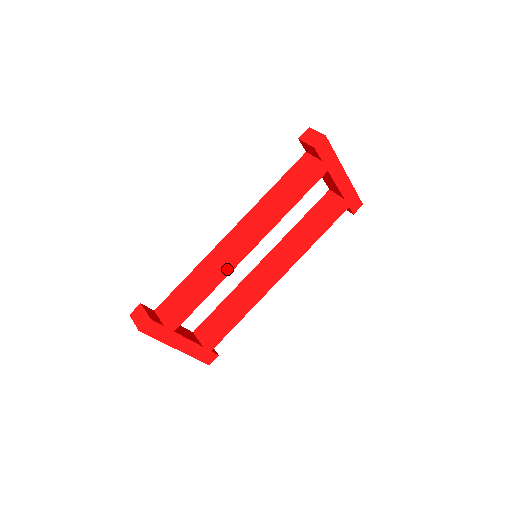
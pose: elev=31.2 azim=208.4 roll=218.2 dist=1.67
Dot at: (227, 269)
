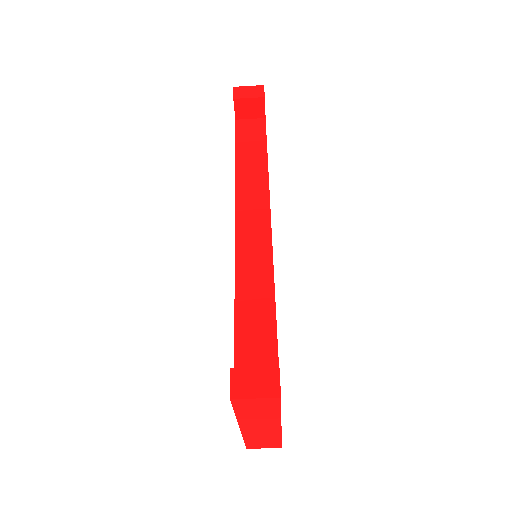
Dot at: occluded
